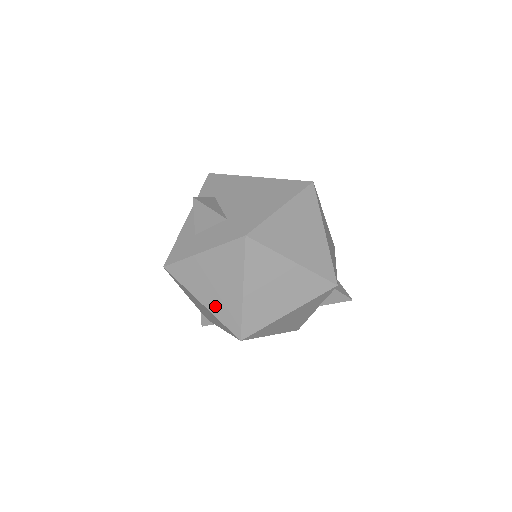
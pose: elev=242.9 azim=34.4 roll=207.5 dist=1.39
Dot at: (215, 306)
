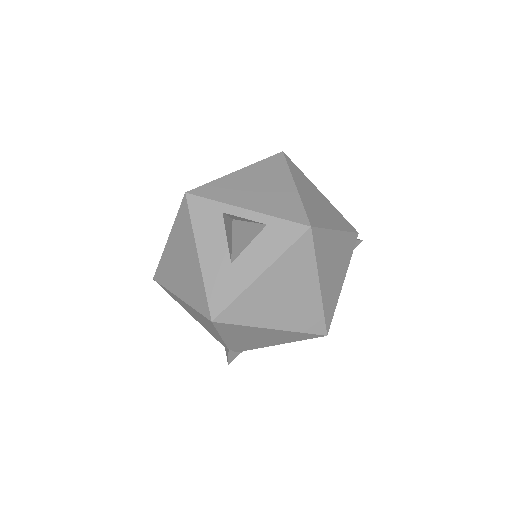
Dot at: (291, 321)
